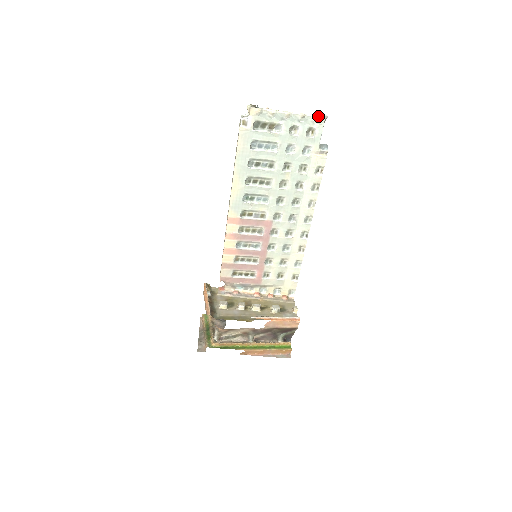
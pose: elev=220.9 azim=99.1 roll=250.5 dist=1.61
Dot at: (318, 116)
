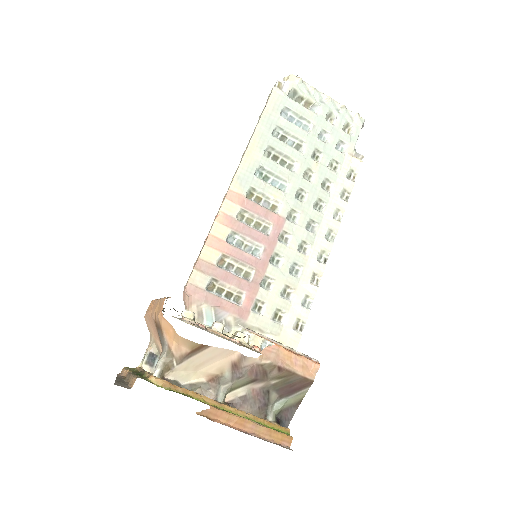
Dot at: (358, 113)
